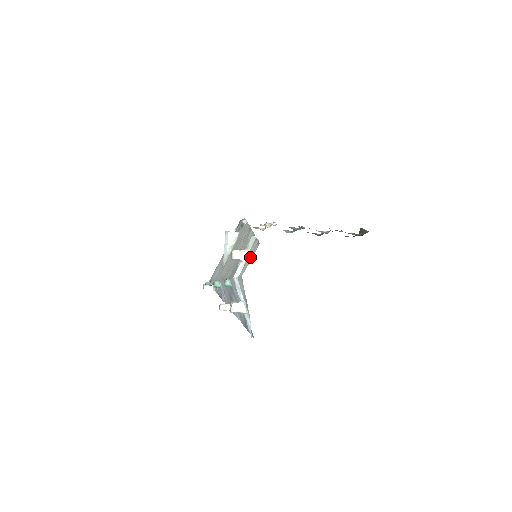
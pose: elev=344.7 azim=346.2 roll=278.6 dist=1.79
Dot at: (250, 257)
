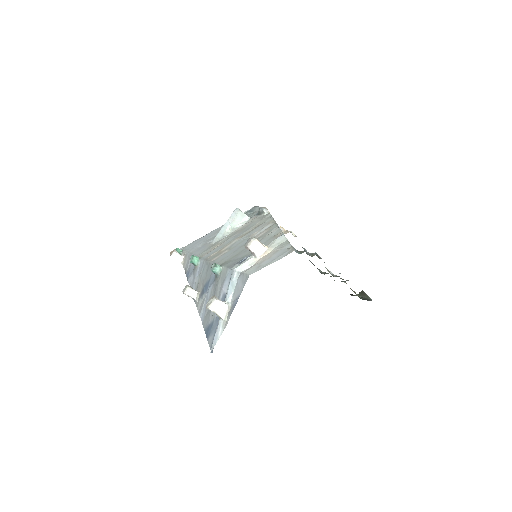
Dot at: (272, 259)
